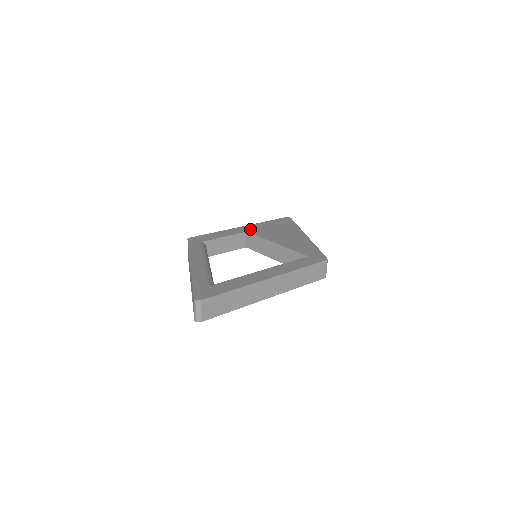
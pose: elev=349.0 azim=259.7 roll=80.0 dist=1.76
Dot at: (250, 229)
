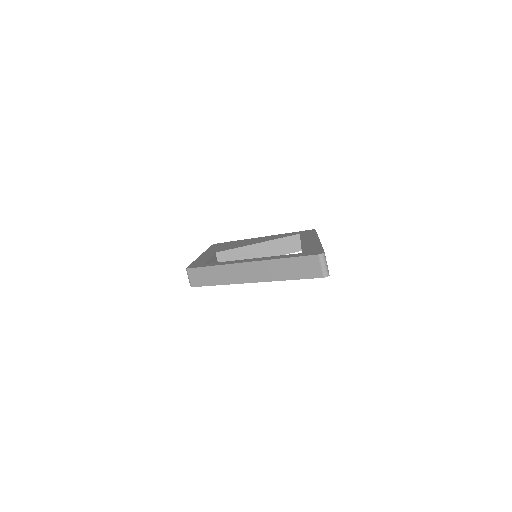
Dot at: (213, 252)
